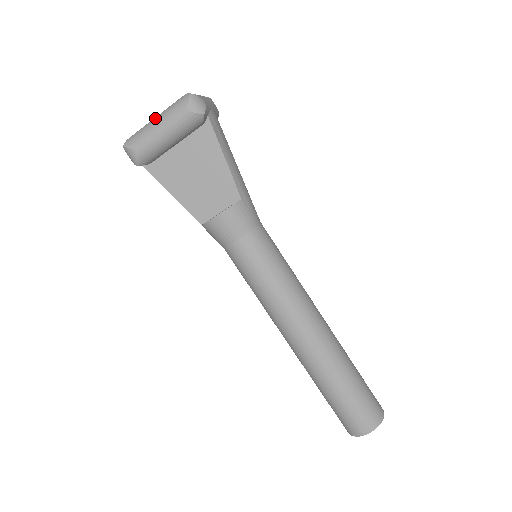
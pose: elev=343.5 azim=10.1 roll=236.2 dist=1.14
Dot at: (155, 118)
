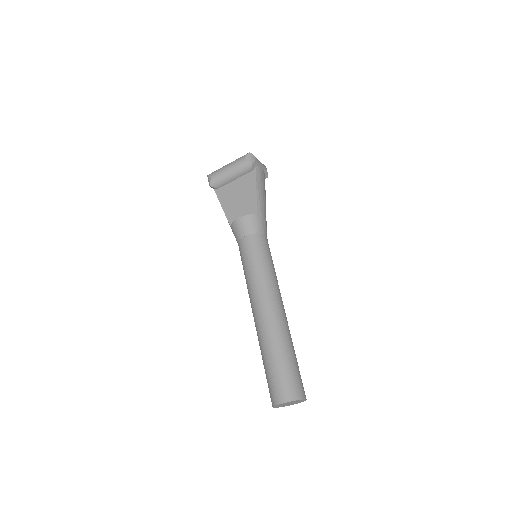
Dot at: (229, 163)
